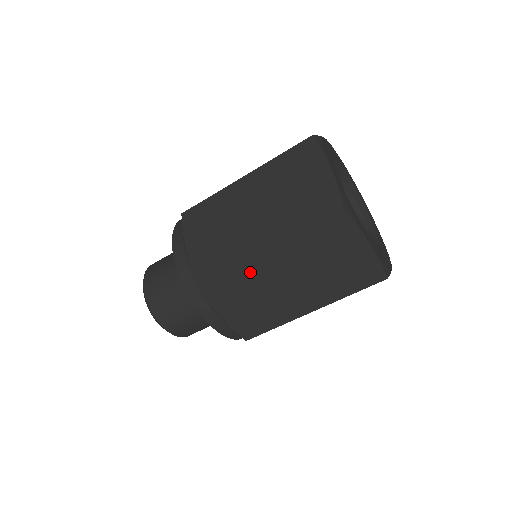
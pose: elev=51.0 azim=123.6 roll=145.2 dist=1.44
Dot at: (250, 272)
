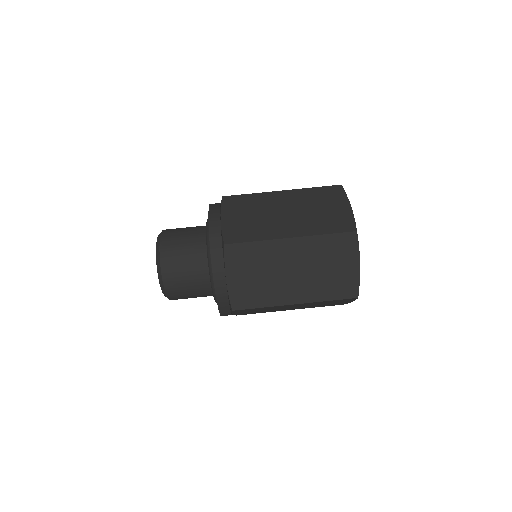
Dot at: (264, 199)
